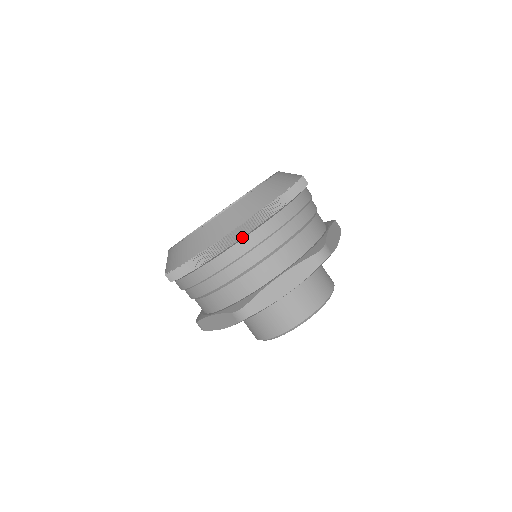
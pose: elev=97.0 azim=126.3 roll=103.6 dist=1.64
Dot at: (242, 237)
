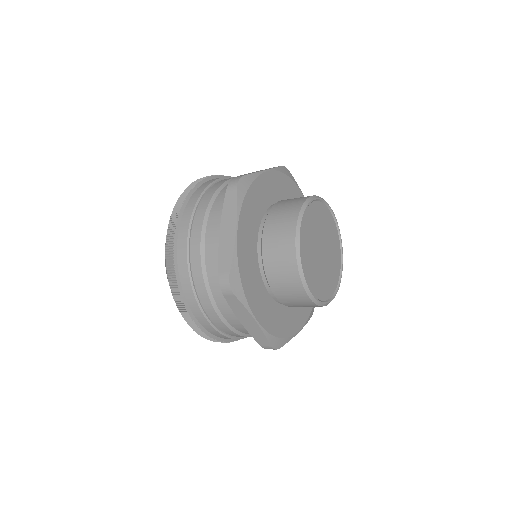
Dot at: (173, 243)
